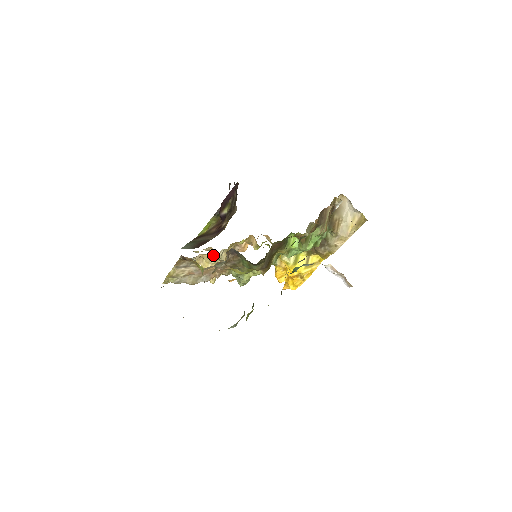
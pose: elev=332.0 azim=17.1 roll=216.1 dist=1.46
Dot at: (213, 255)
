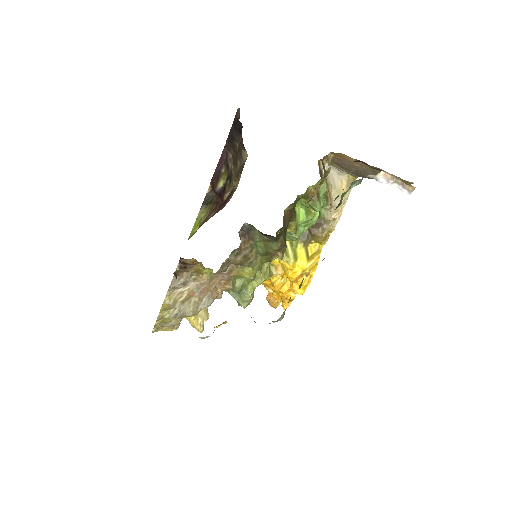
Dot at: occluded
